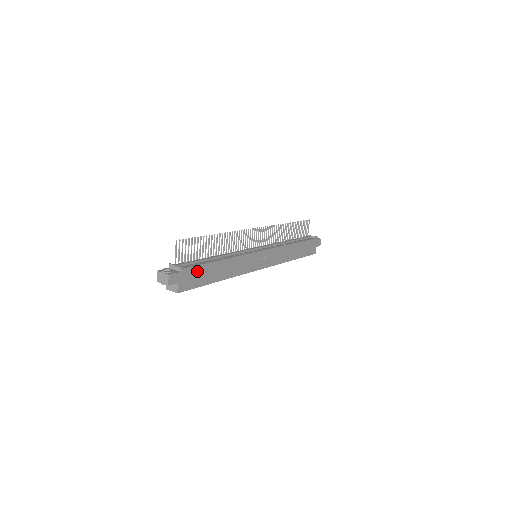
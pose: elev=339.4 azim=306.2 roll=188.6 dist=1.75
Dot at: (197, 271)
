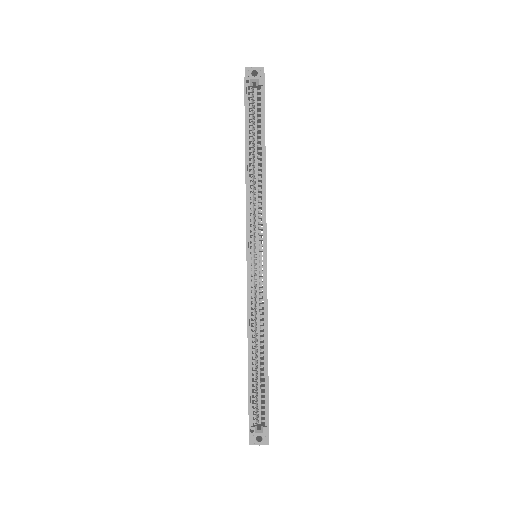
Dot at: occluded
